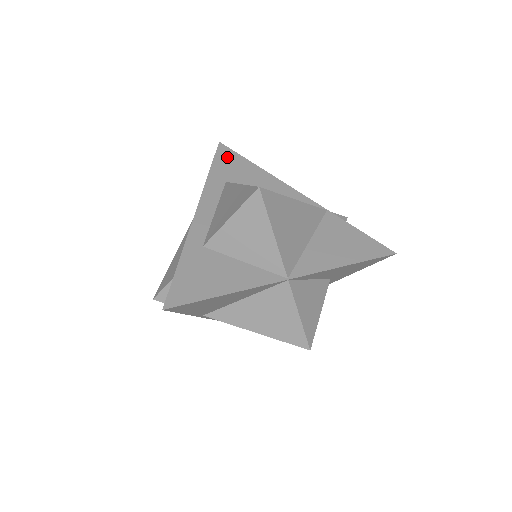
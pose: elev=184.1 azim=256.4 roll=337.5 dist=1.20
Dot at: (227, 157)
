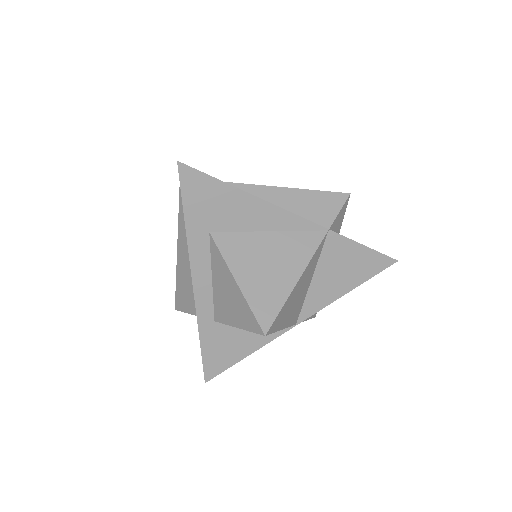
Dot at: (197, 188)
